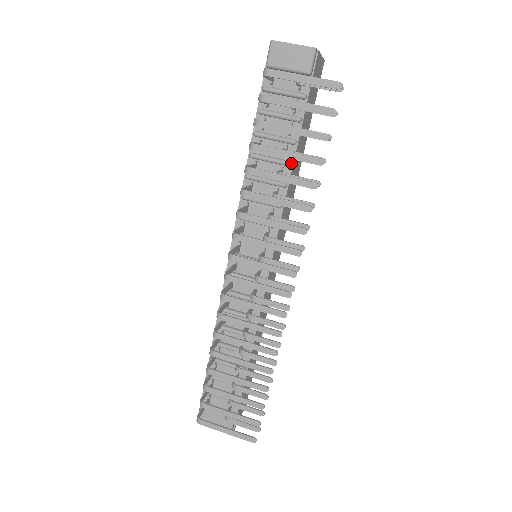
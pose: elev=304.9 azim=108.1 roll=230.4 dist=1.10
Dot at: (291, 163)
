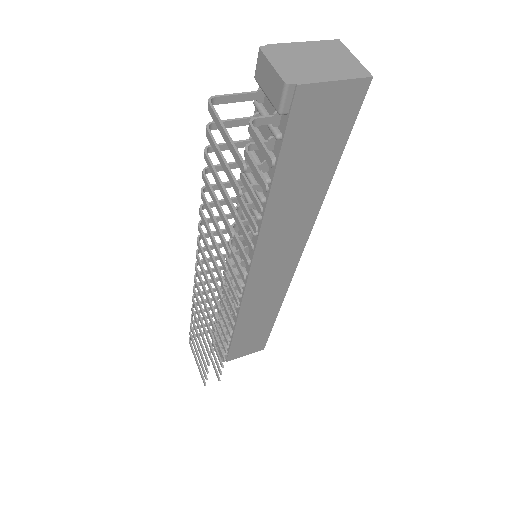
Dot at: (264, 201)
